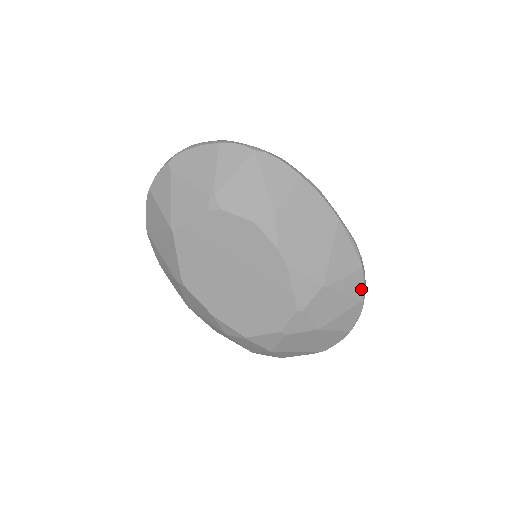
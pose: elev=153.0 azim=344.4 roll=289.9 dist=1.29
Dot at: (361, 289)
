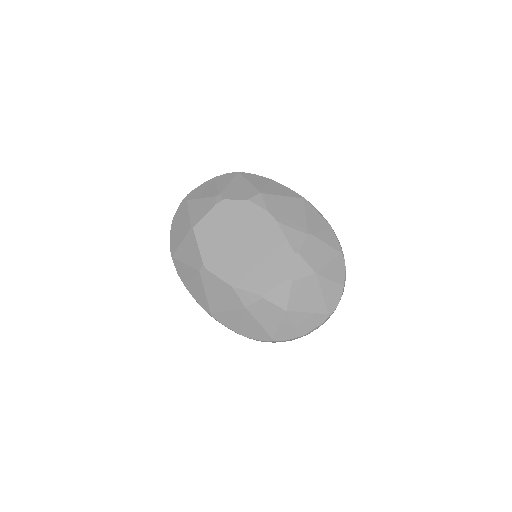
Dot at: (337, 243)
